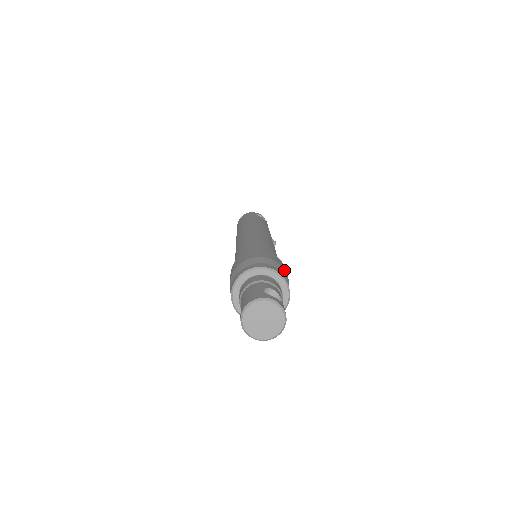
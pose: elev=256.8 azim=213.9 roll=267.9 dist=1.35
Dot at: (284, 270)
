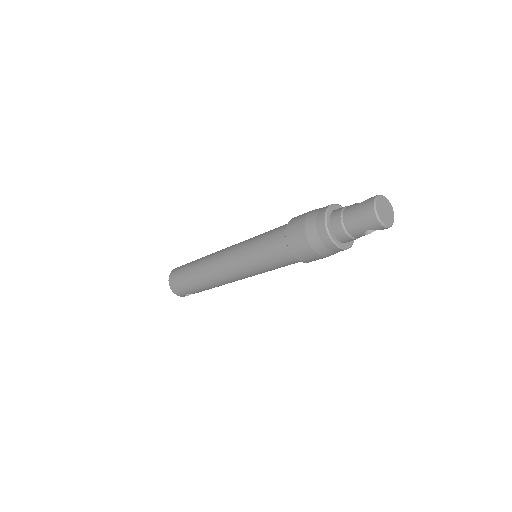
Dot at: occluded
